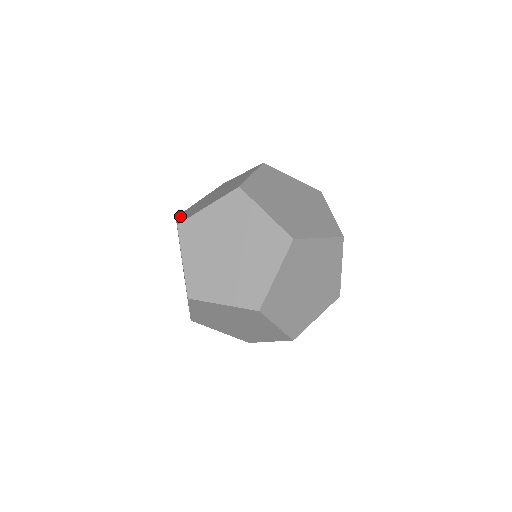
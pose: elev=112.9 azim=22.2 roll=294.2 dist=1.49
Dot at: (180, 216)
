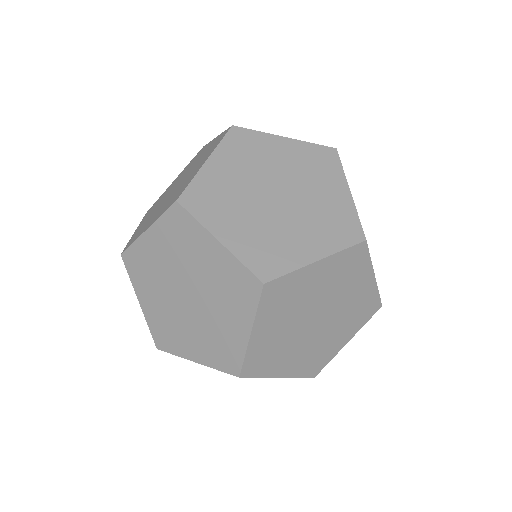
Dot at: occluded
